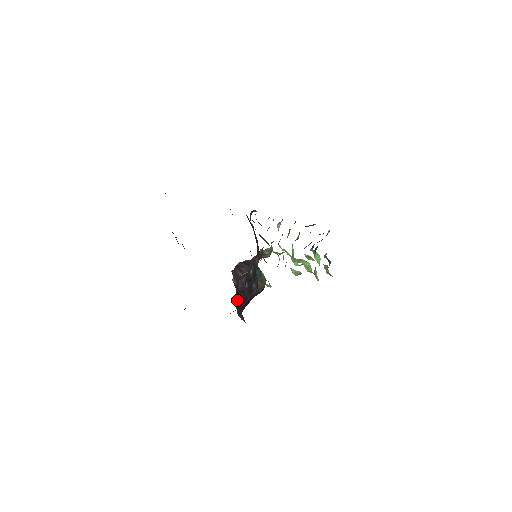
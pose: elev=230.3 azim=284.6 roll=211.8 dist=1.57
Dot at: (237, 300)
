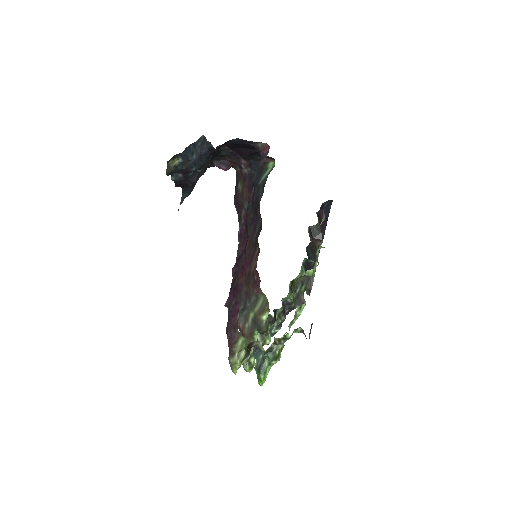
Dot at: occluded
